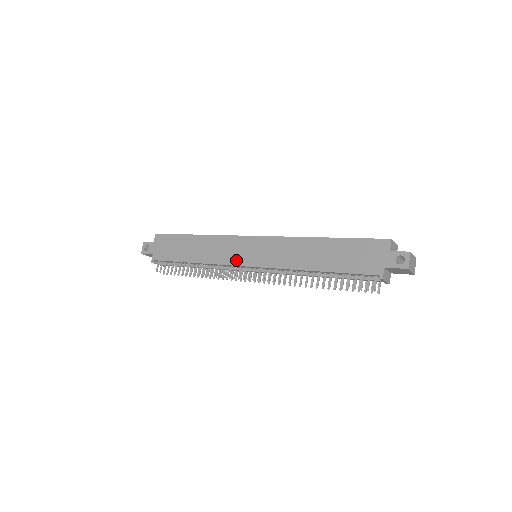
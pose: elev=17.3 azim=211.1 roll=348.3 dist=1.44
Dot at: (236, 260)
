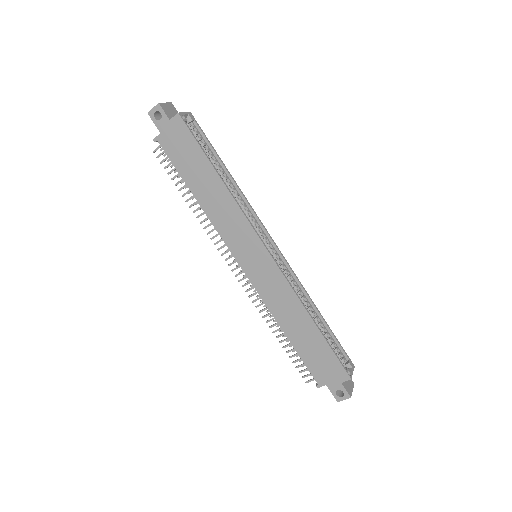
Dot at: (235, 249)
